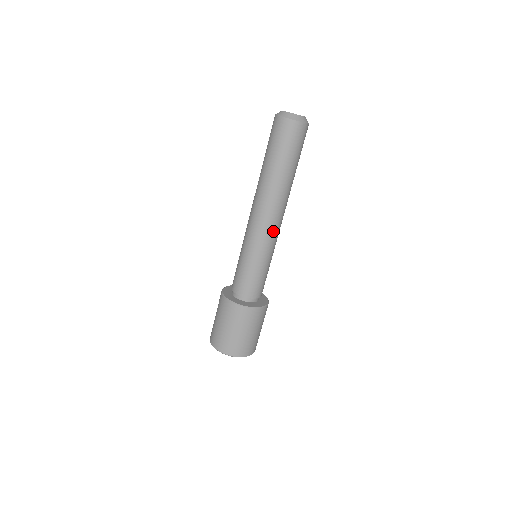
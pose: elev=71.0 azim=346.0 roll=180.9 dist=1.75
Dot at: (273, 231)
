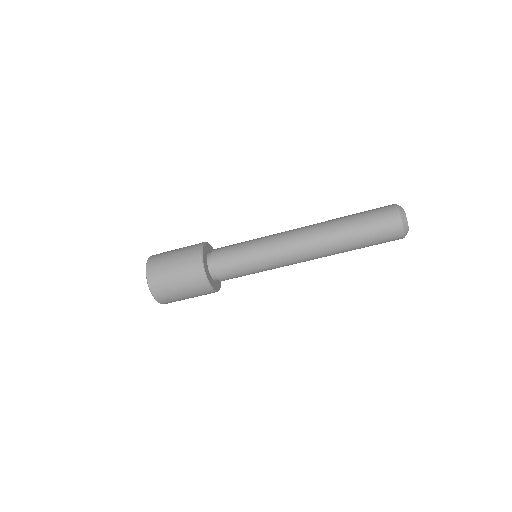
Dot at: (289, 255)
